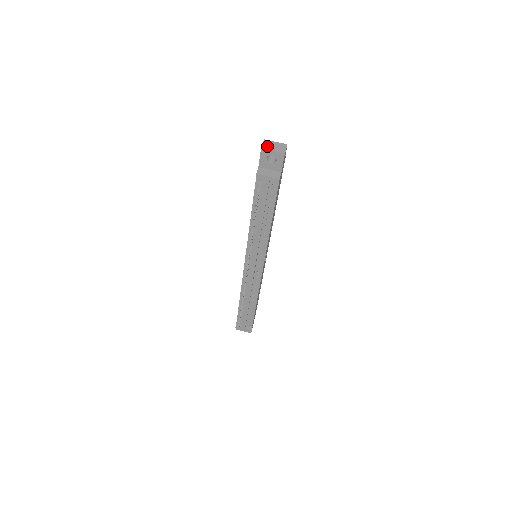
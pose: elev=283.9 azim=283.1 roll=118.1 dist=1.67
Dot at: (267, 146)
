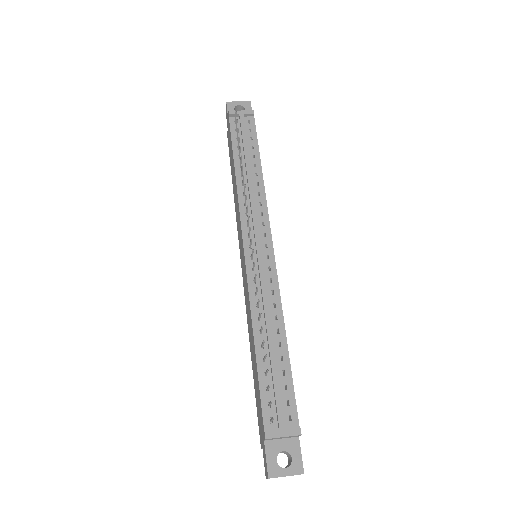
Dot at: occluded
